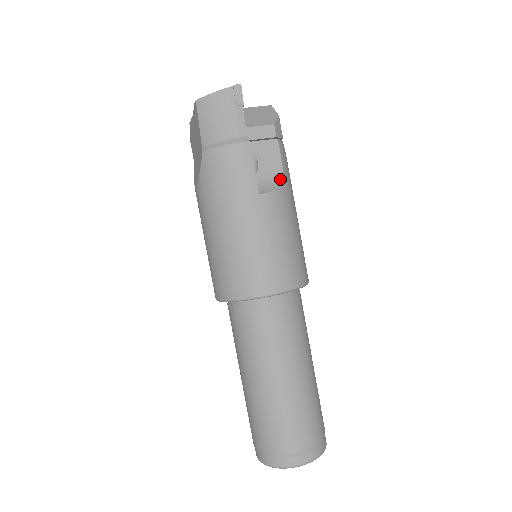
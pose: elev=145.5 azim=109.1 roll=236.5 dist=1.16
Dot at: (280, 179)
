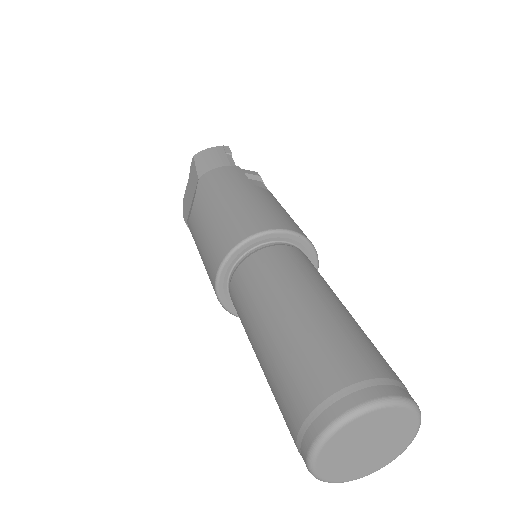
Dot at: occluded
